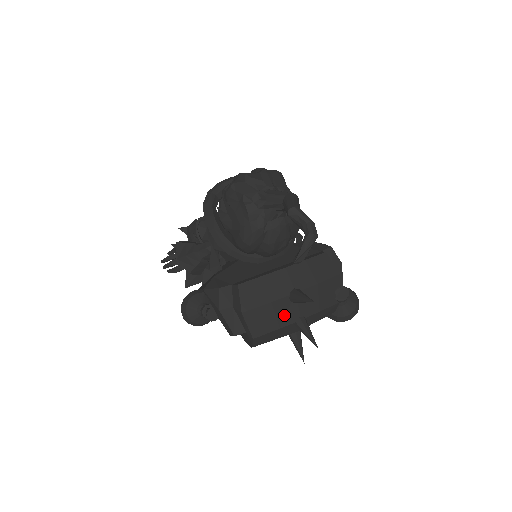
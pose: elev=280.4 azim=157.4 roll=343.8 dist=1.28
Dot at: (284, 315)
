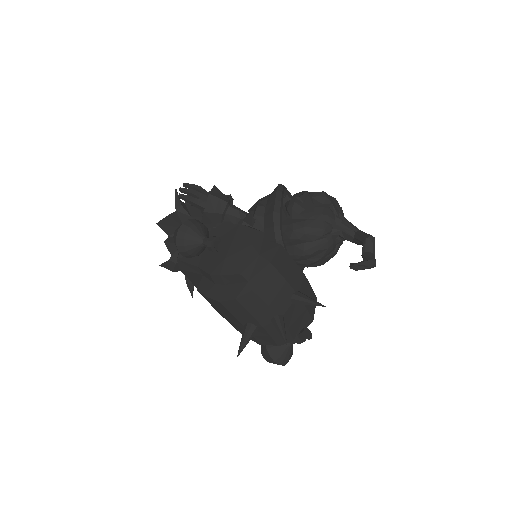
Dot at: (280, 300)
